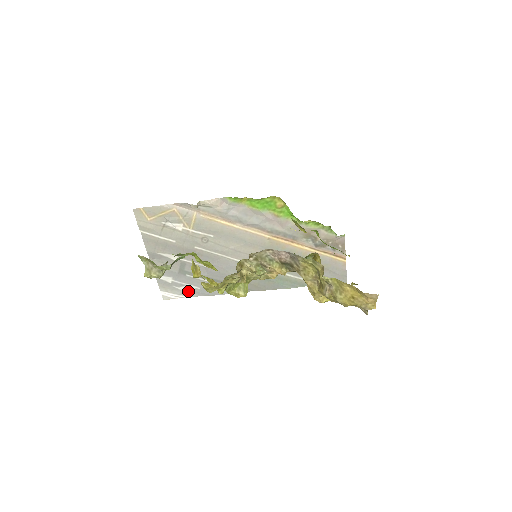
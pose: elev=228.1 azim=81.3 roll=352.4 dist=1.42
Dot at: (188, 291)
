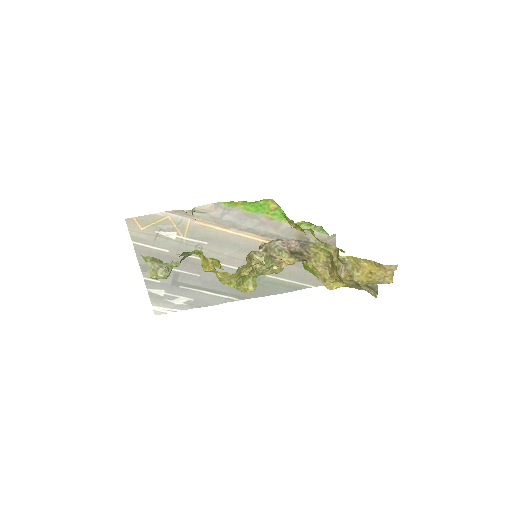
Dot at: (181, 304)
